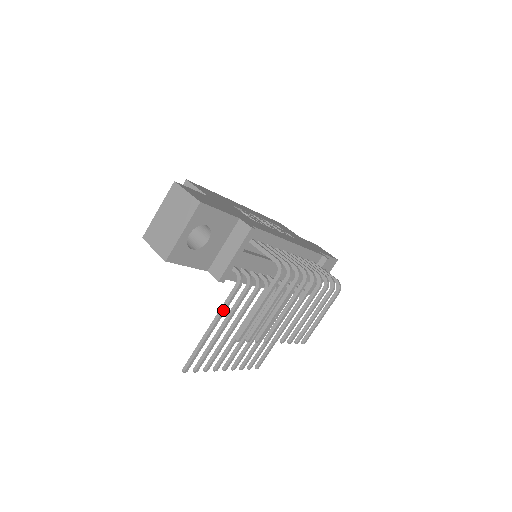
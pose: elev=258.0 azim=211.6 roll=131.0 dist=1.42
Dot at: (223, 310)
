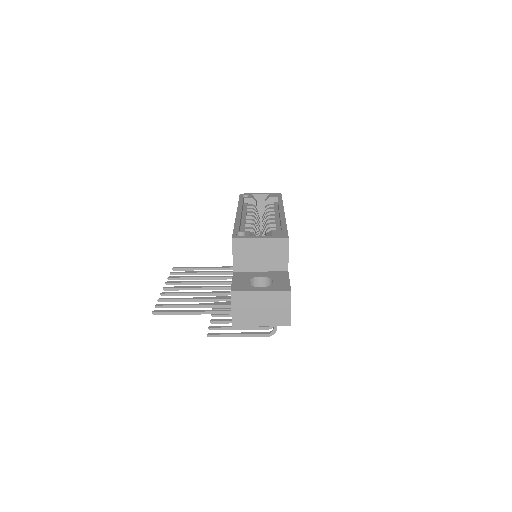
Dot at: occluded
